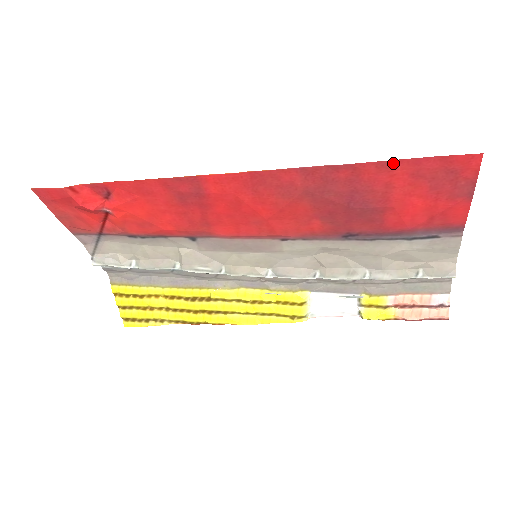
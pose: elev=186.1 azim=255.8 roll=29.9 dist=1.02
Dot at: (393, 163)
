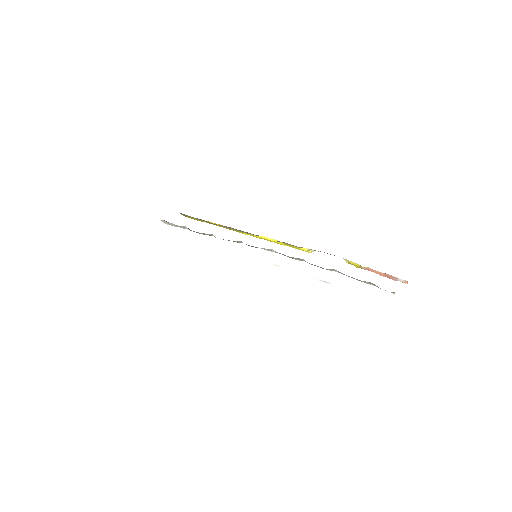
Dot at: occluded
